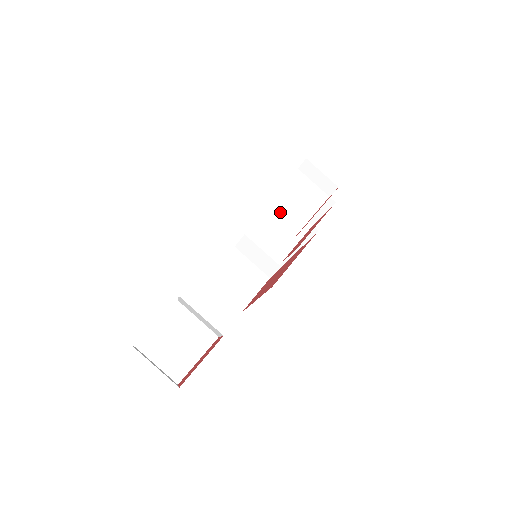
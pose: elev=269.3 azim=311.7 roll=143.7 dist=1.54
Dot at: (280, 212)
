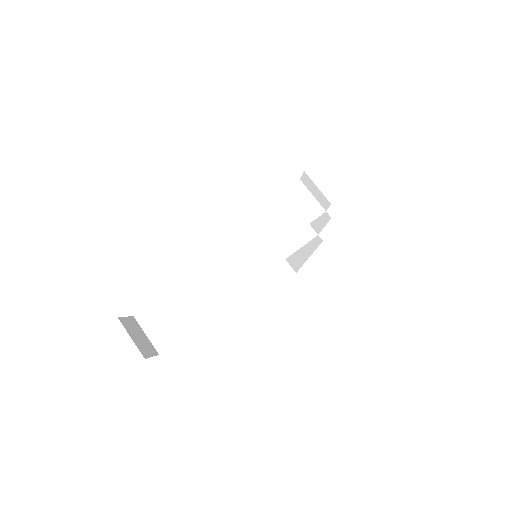
Dot at: (269, 221)
